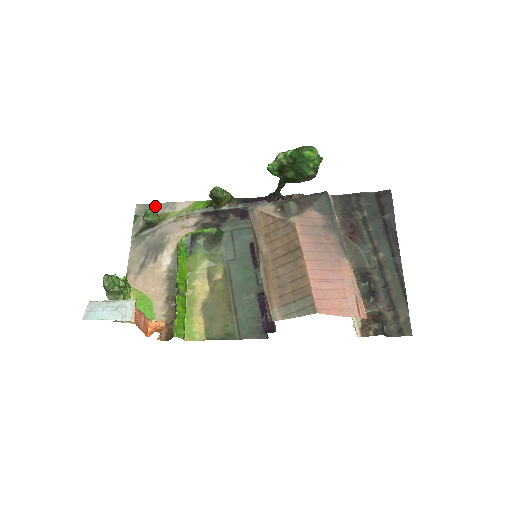
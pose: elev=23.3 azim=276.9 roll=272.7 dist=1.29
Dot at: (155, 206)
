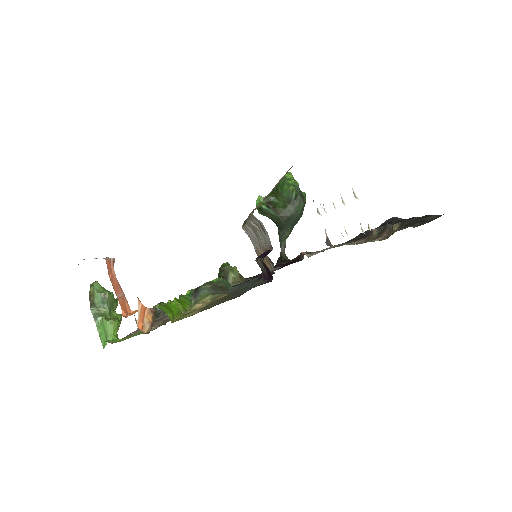
Dot at: occluded
